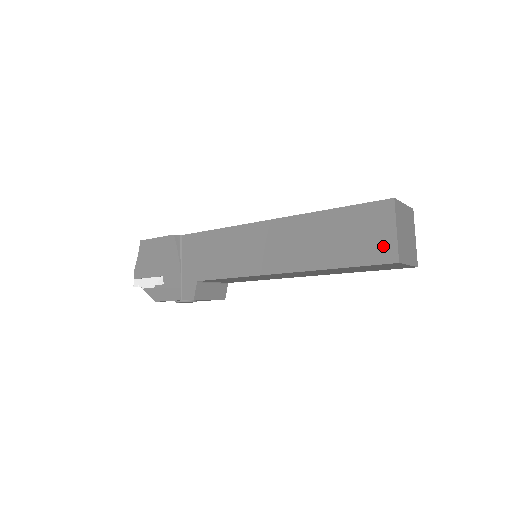
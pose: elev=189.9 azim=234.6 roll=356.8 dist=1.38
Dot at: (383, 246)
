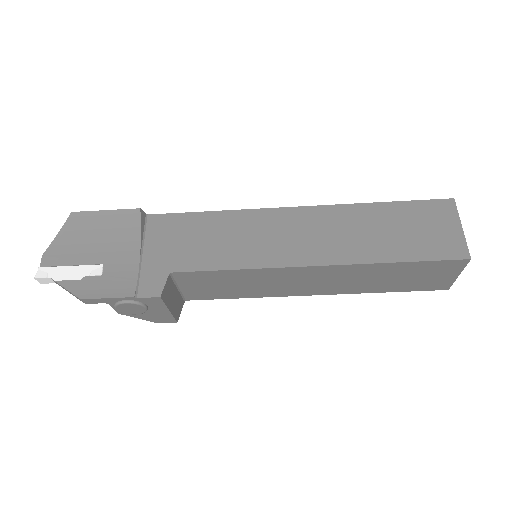
Dot at: (449, 242)
